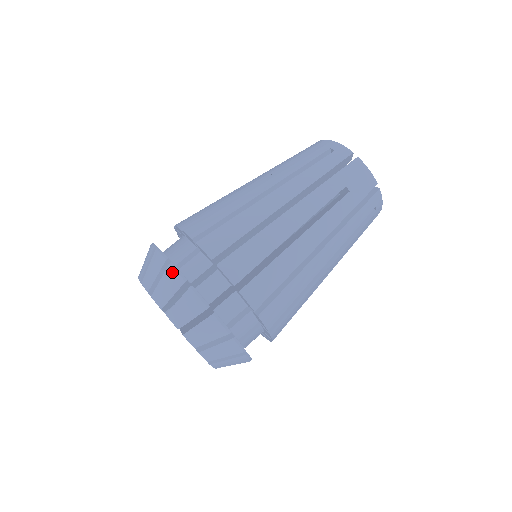
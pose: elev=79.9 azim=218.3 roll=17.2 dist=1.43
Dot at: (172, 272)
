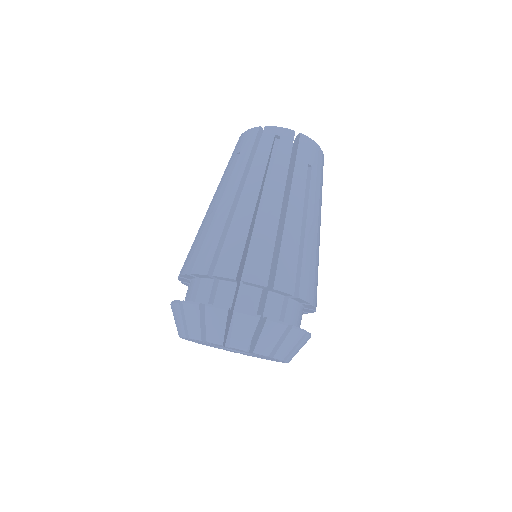
Dot at: (242, 317)
